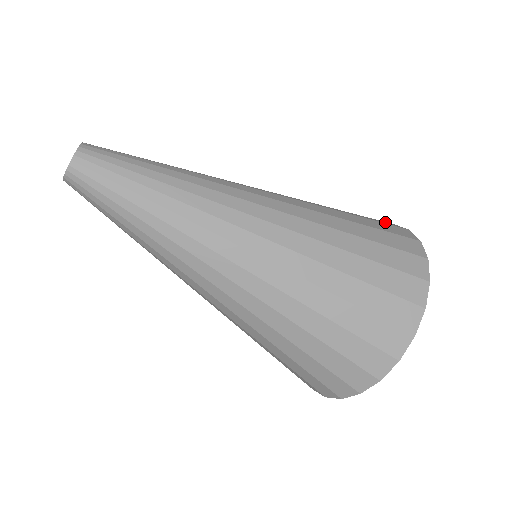
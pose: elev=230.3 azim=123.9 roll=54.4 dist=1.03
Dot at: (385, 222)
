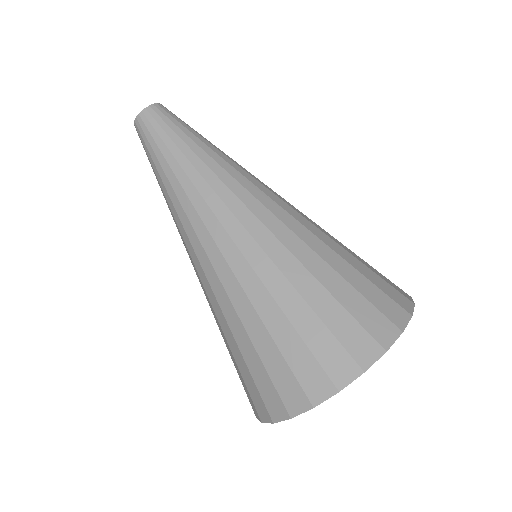
Dot at: occluded
